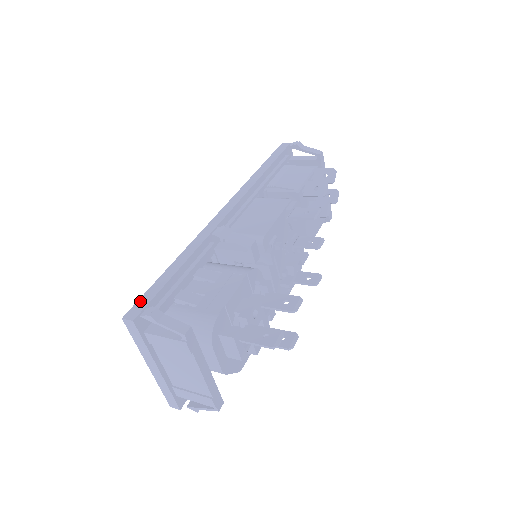
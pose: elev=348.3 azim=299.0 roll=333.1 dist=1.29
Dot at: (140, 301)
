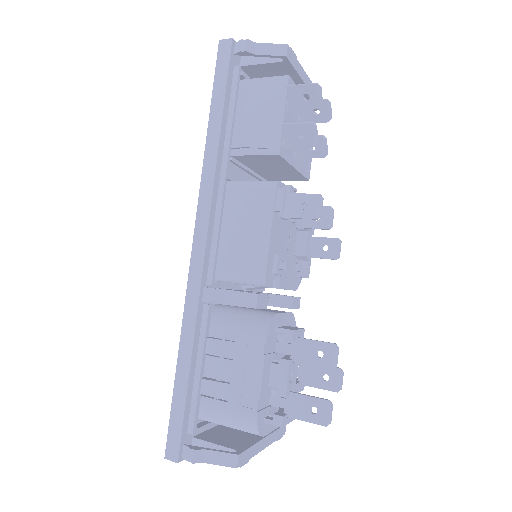
Dot at: (171, 431)
